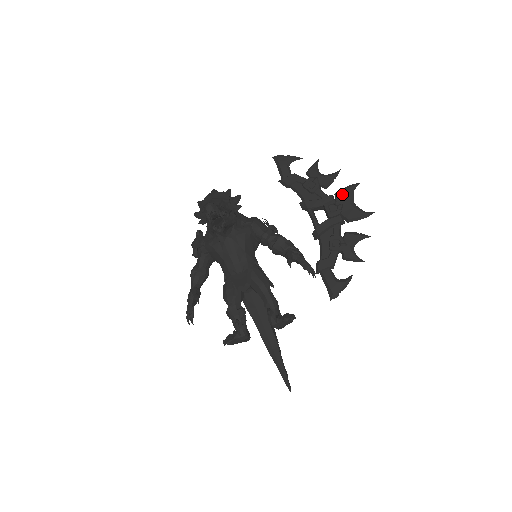
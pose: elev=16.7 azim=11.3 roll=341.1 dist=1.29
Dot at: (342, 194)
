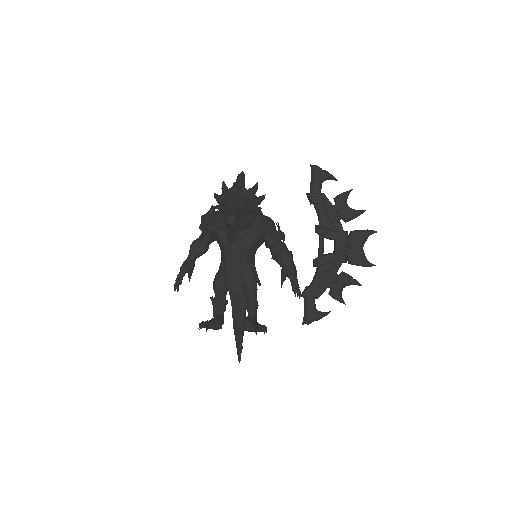
Dot at: (357, 236)
